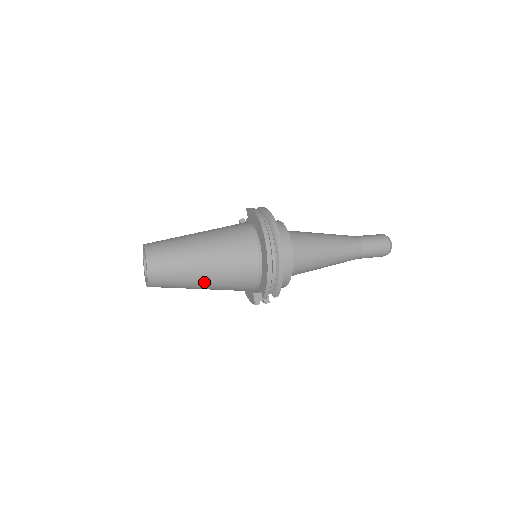
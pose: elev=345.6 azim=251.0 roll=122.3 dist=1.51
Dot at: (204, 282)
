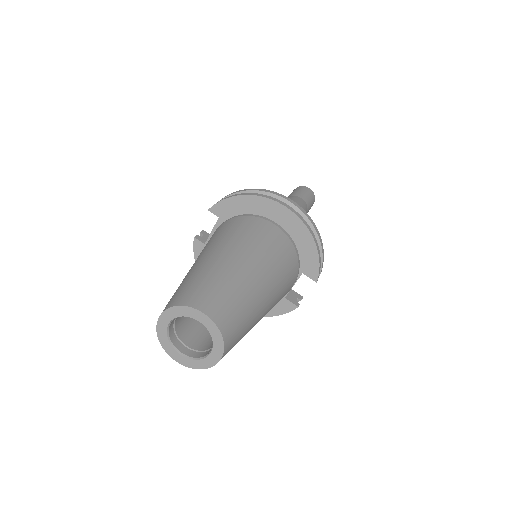
Dot at: (266, 303)
